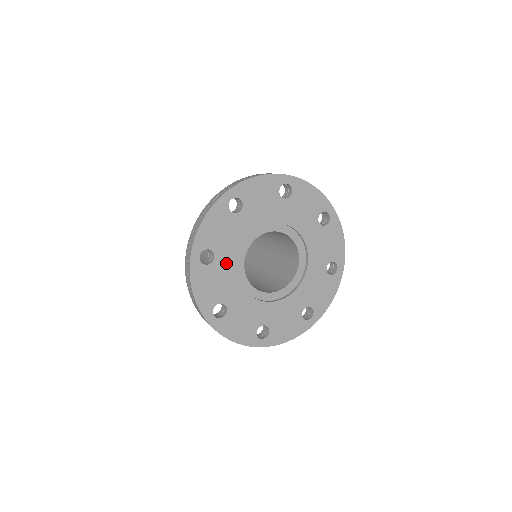
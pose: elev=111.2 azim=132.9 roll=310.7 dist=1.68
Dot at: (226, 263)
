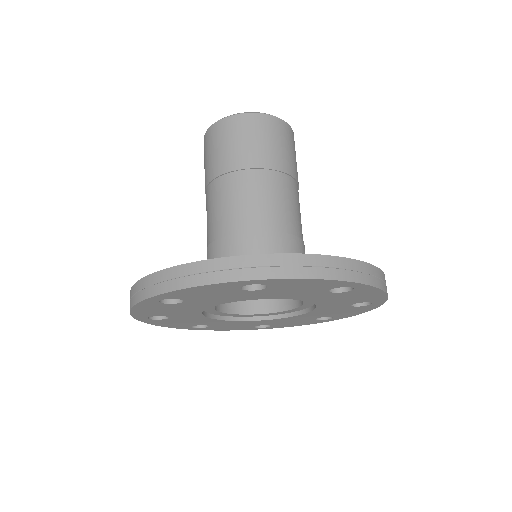
Dot at: (195, 305)
